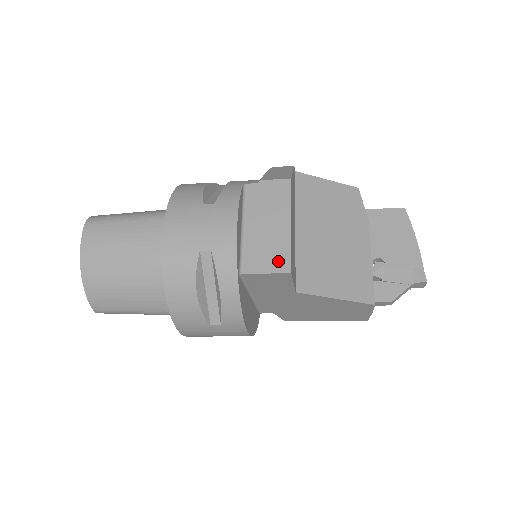
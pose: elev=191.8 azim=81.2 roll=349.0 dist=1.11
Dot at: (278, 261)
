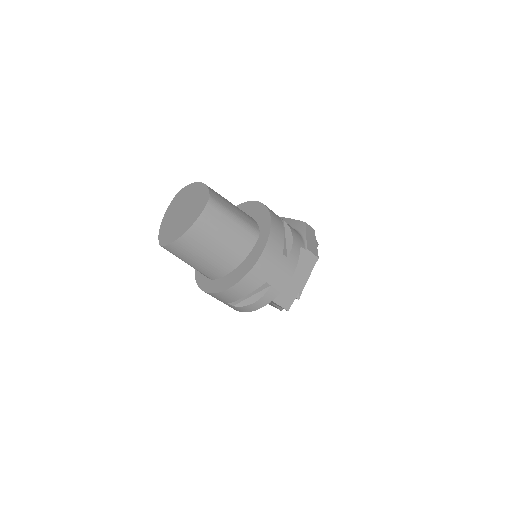
Dot at: (287, 302)
